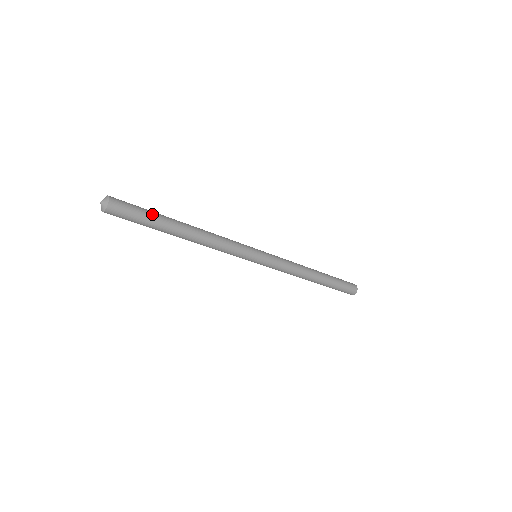
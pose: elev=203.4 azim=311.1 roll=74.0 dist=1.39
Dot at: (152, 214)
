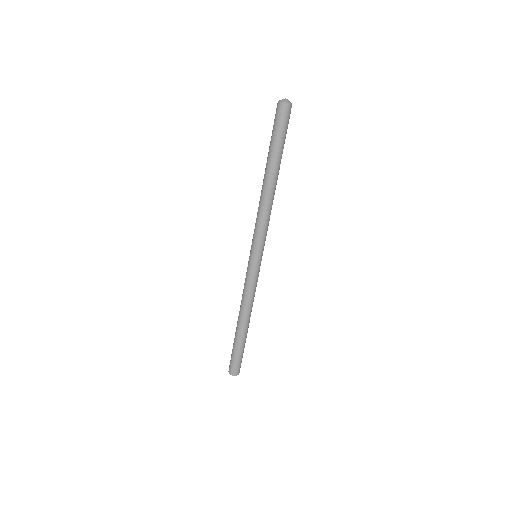
Dot at: occluded
